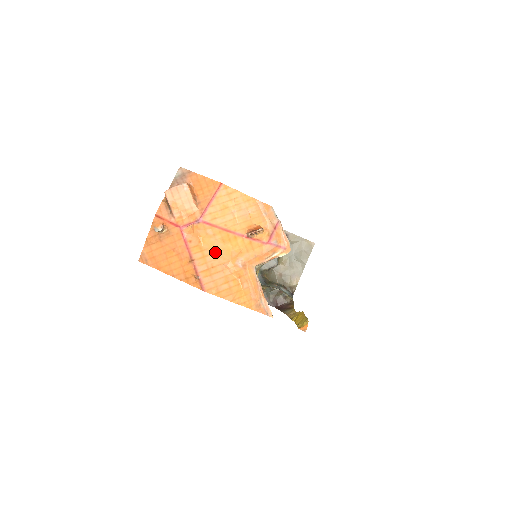
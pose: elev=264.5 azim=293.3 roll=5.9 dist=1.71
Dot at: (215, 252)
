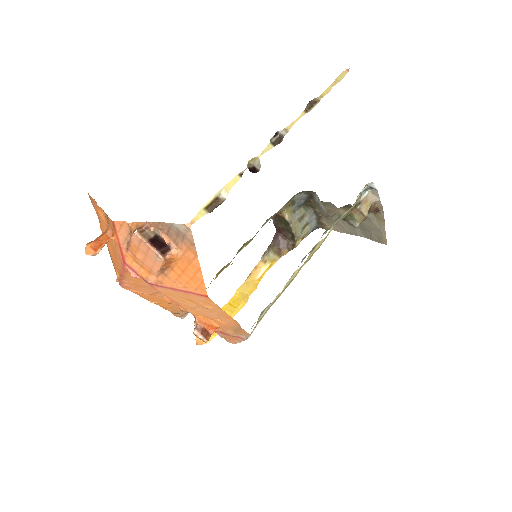
Dot at: occluded
